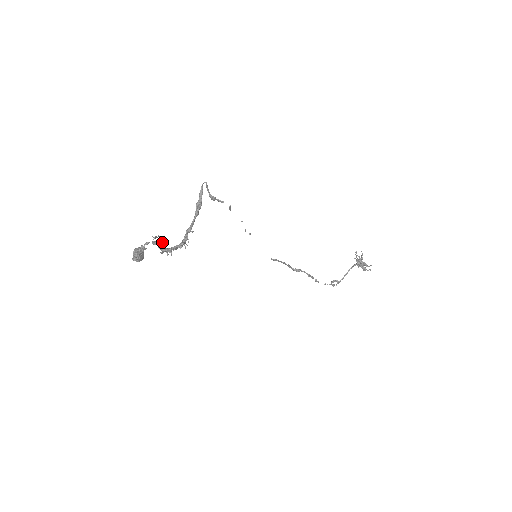
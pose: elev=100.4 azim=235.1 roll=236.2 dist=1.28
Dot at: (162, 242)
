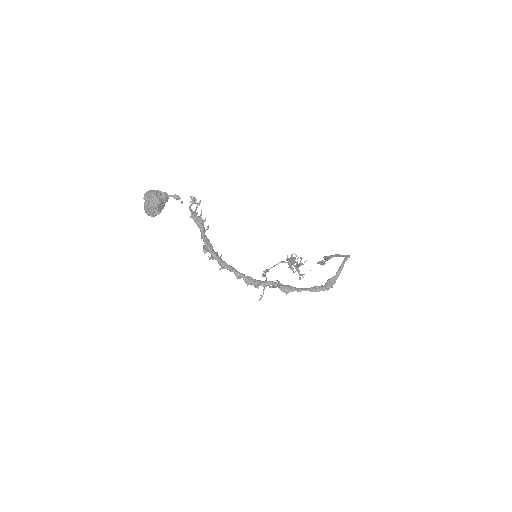
Dot at: occluded
